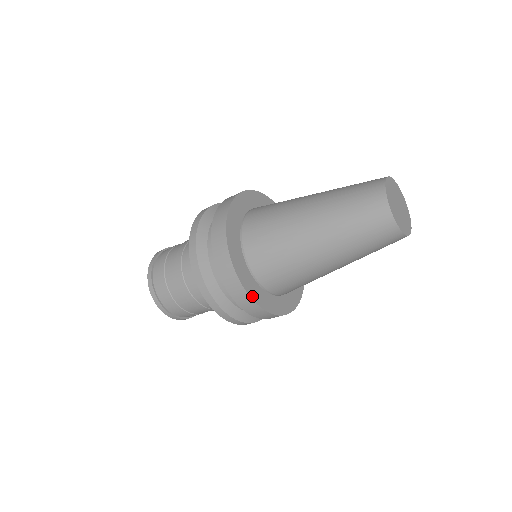
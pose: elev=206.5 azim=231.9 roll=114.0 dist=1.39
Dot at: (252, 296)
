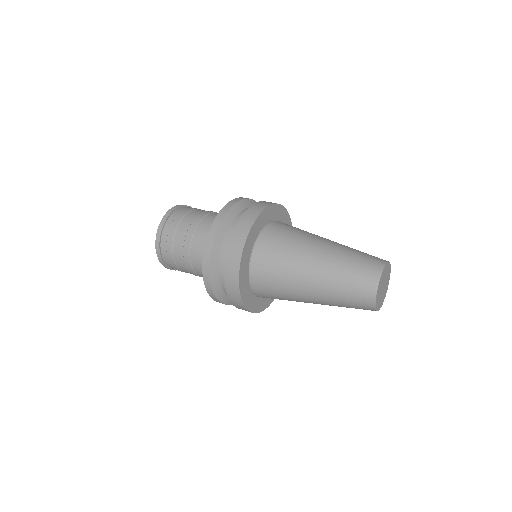
Dot at: (257, 311)
